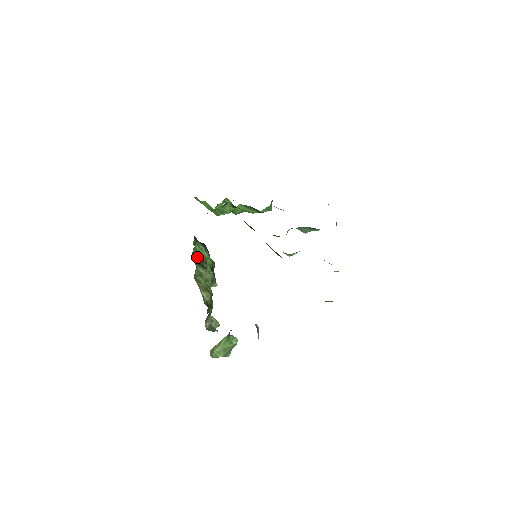
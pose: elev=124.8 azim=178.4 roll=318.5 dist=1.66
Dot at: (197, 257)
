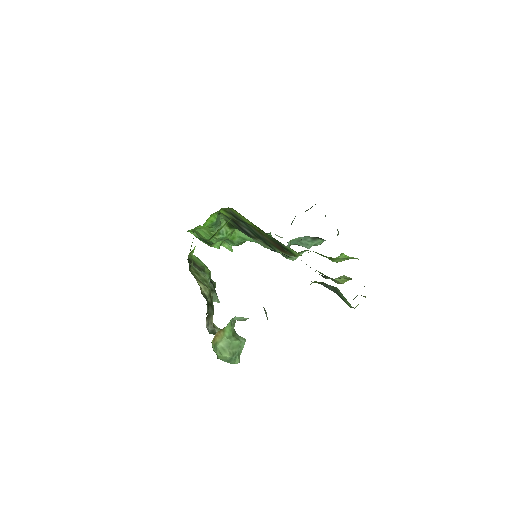
Dot at: (193, 263)
